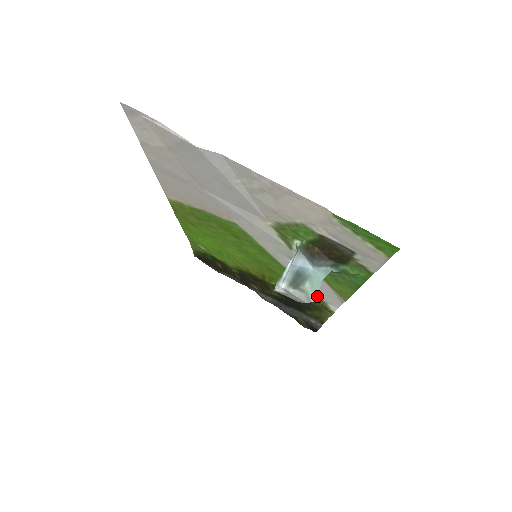
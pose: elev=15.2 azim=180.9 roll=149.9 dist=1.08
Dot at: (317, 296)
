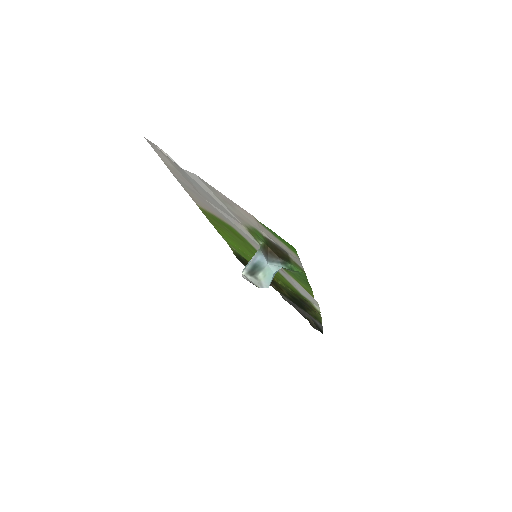
Dot at: (269, 284)
